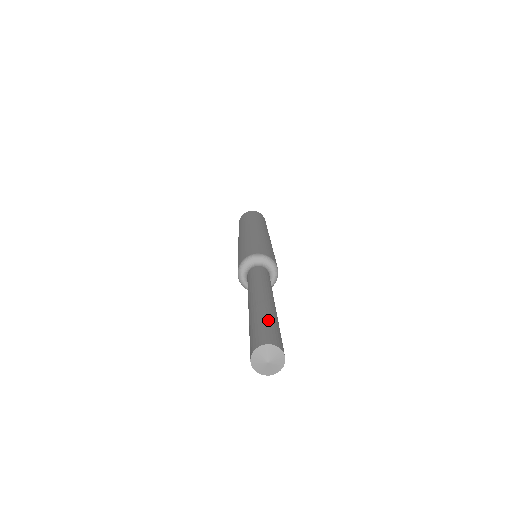
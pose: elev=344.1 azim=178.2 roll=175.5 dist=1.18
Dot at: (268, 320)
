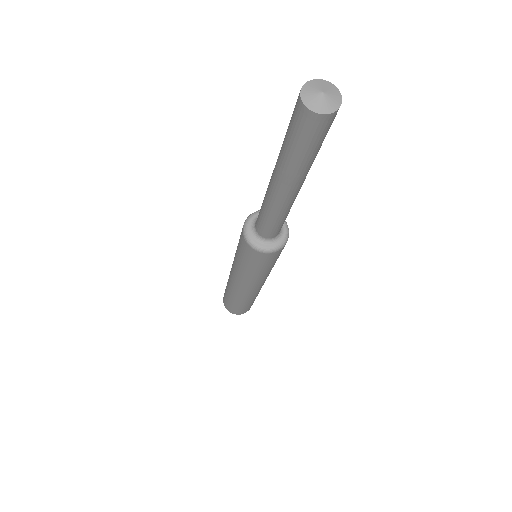
Dot at: occluded
